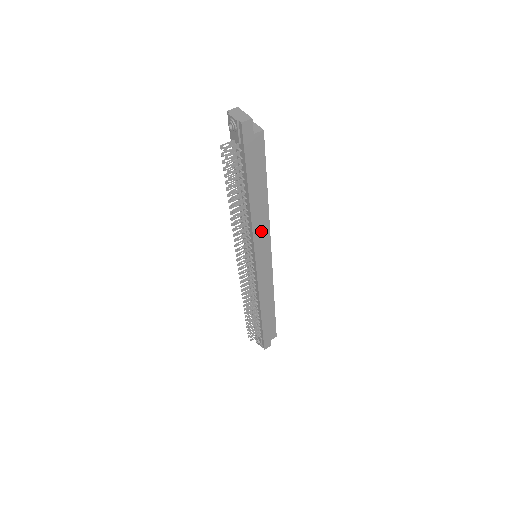
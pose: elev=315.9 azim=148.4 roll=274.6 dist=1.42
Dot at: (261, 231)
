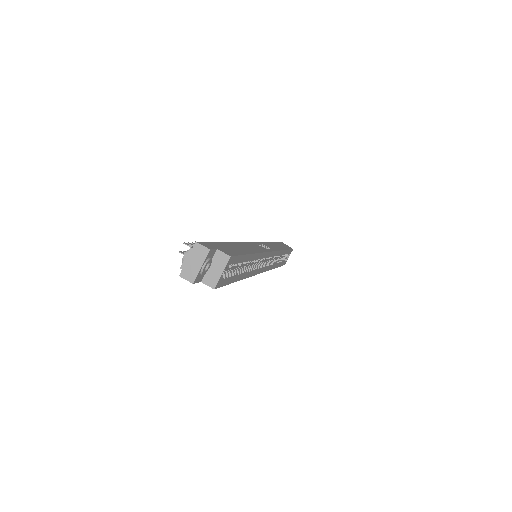
Dot at: occluded
